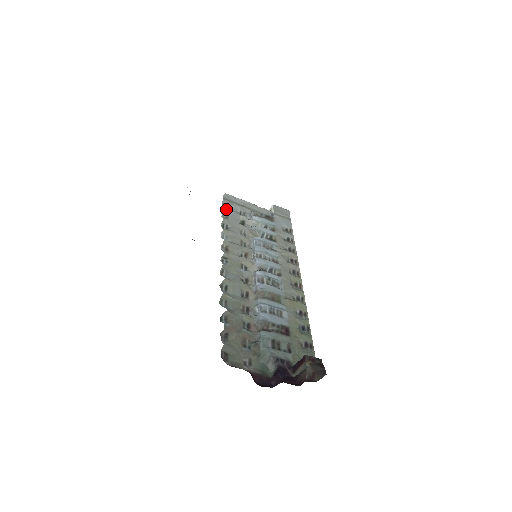
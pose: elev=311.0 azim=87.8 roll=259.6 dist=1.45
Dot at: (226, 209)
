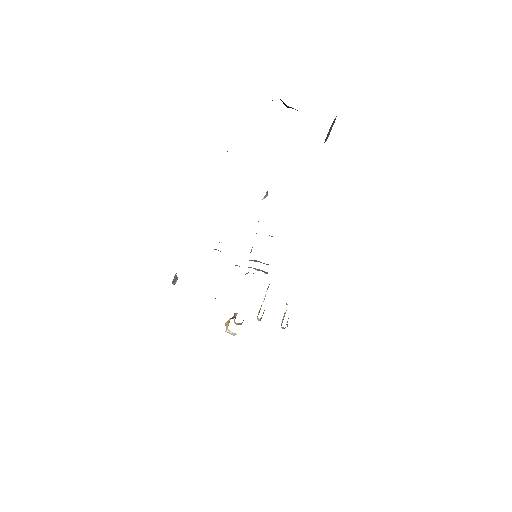
Dot at: occluded
